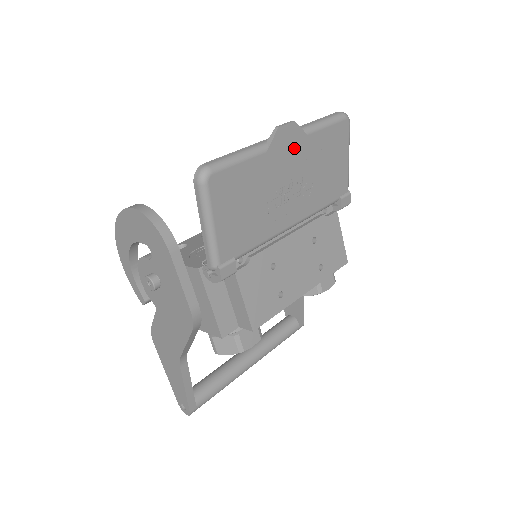
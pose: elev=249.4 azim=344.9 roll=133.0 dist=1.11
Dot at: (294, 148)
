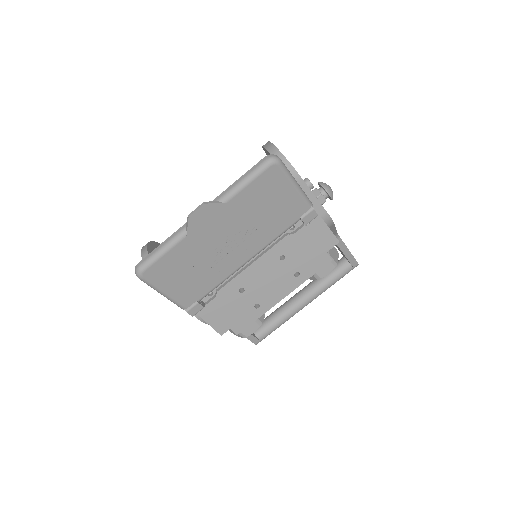
Dot at: (216, 218)
